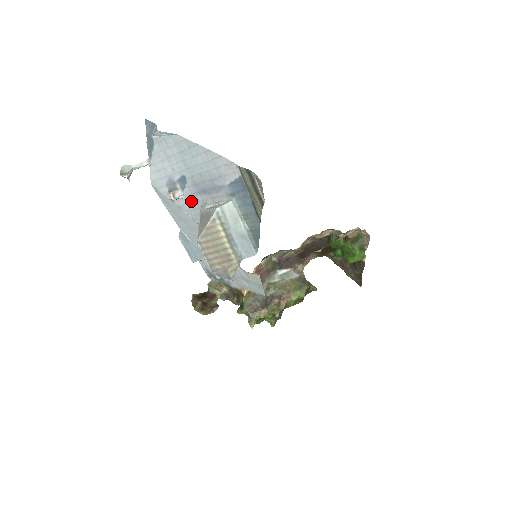
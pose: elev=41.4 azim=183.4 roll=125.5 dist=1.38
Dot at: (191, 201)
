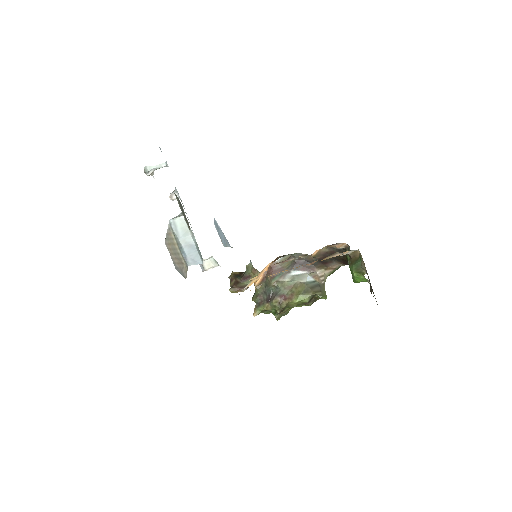
Dot at: occluded
